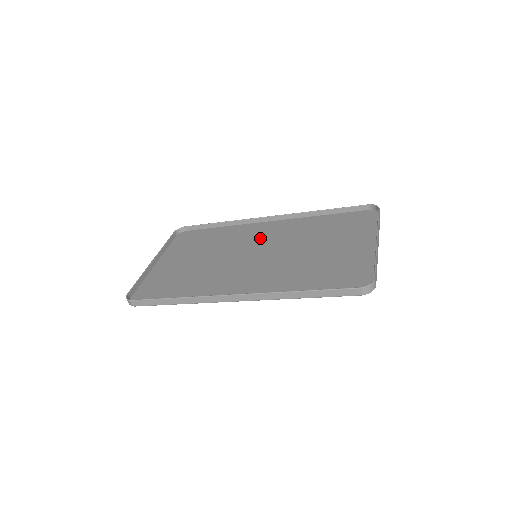
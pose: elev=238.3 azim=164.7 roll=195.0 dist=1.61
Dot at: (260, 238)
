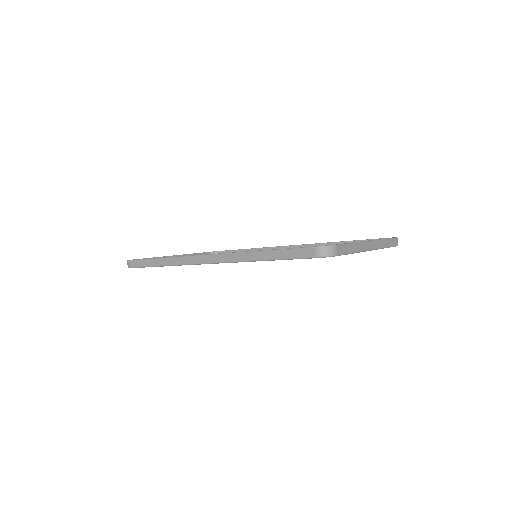
Dot at: occluded
